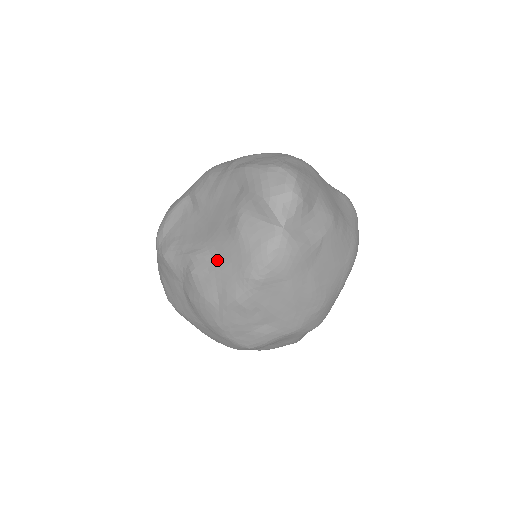
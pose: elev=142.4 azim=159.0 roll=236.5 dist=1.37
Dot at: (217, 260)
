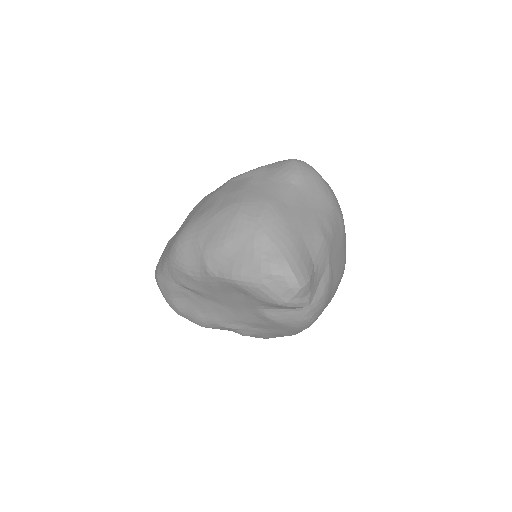
Dot at: (262, 329)
